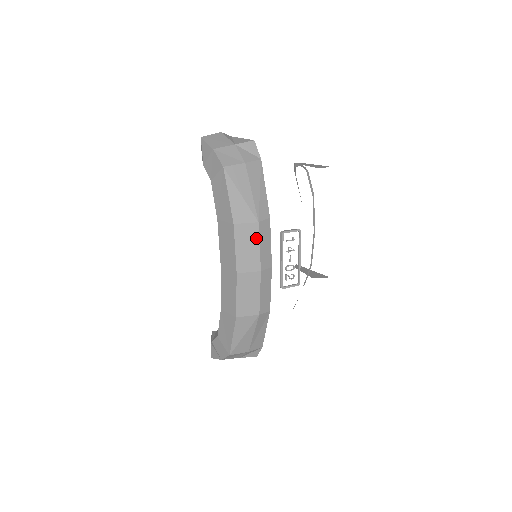
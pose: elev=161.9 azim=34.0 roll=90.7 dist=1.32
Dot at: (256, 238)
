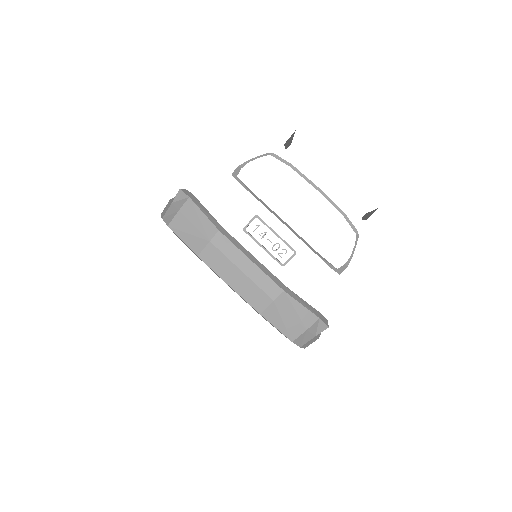
Dot at: (218, 253)
